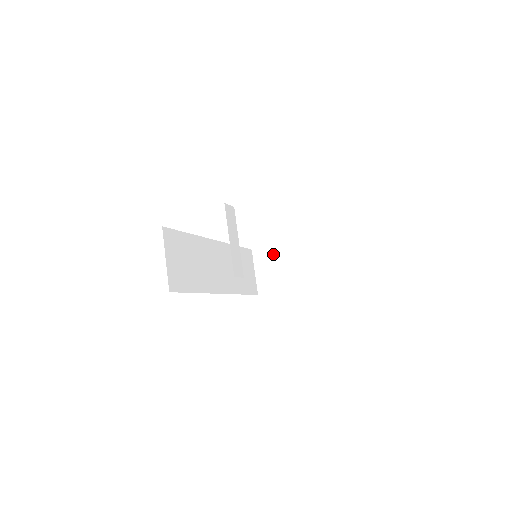
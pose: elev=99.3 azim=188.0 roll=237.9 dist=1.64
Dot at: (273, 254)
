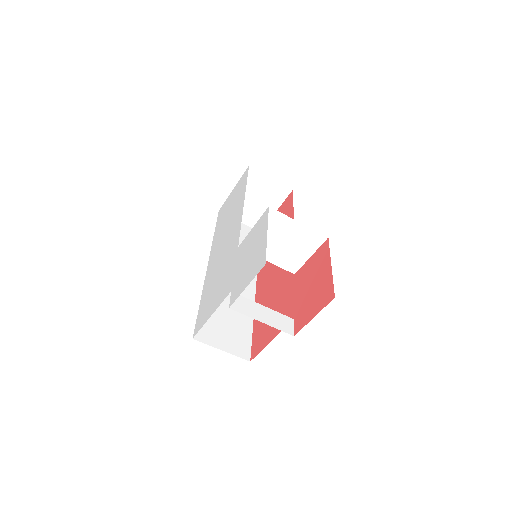
Dot at: (277, 260)
